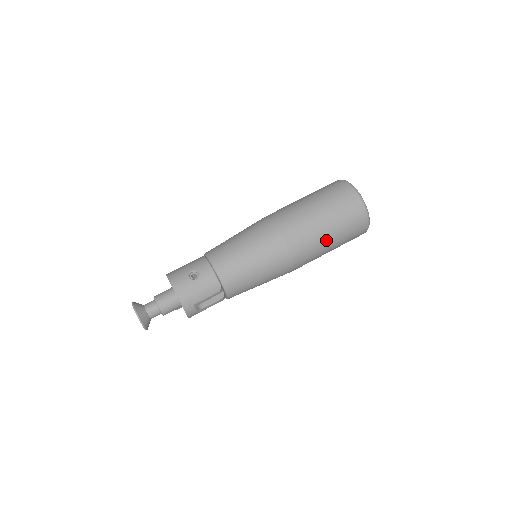
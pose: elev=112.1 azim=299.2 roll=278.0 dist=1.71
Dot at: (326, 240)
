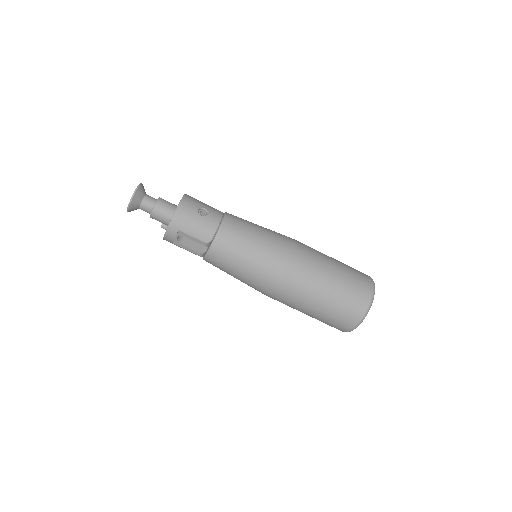
Dot at: (316, 299)
